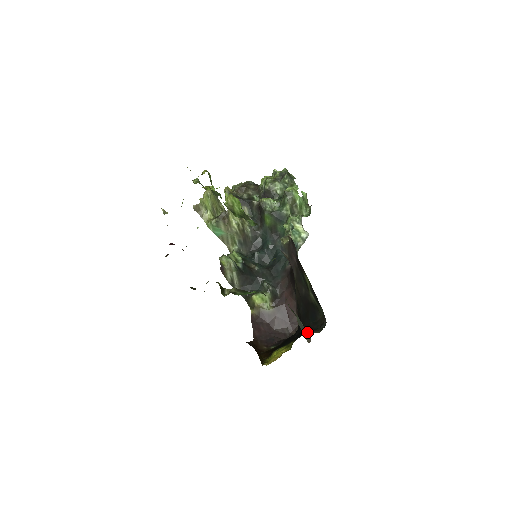
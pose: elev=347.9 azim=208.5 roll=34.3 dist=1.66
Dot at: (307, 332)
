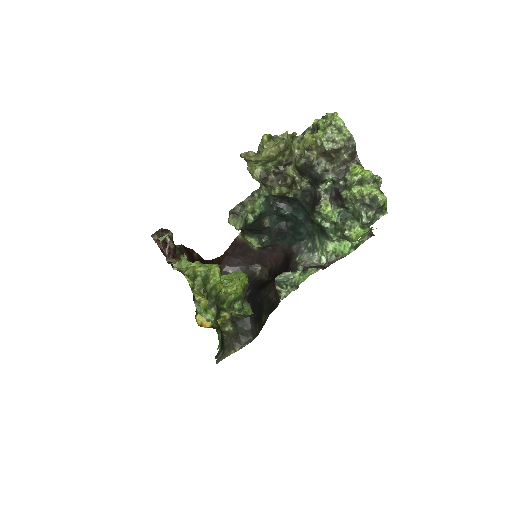
Dot at: (222, 357)
